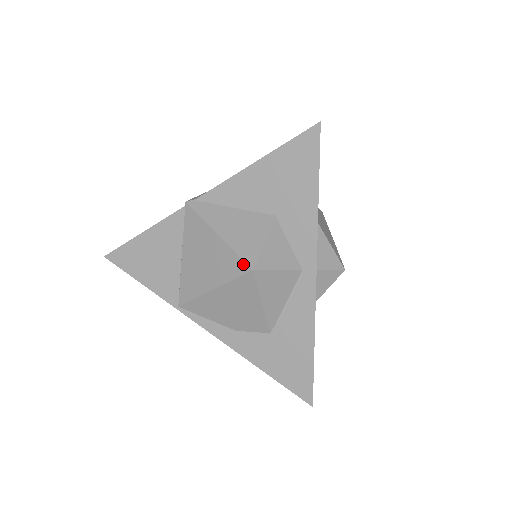
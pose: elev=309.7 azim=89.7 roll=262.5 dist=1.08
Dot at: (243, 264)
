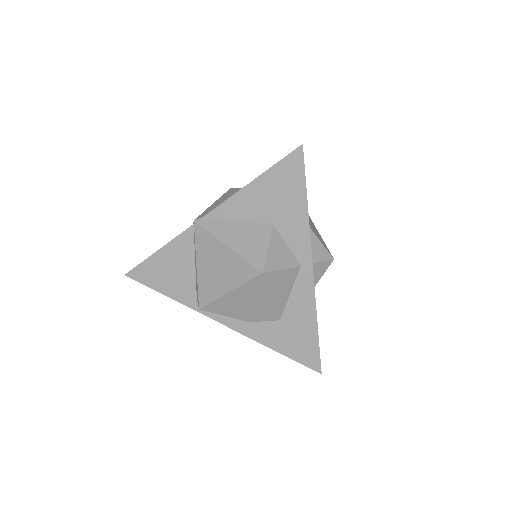
Dot at: (254, 269)
